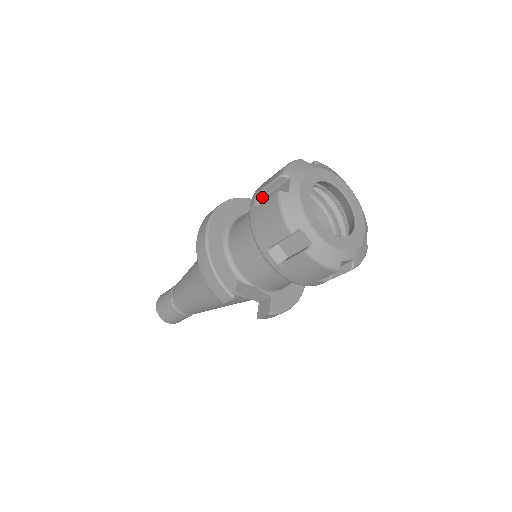
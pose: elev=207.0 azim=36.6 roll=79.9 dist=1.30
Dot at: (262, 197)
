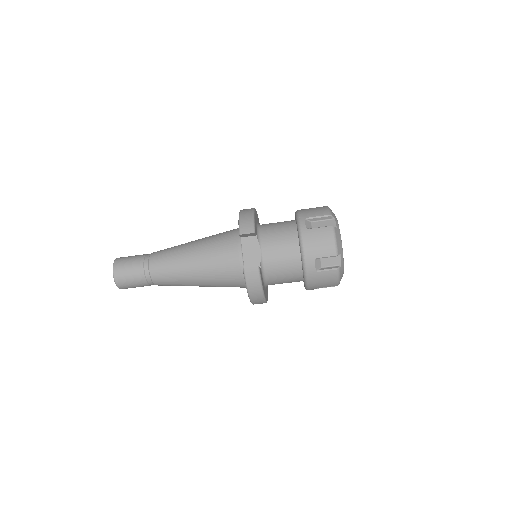
Dot at: occluded
